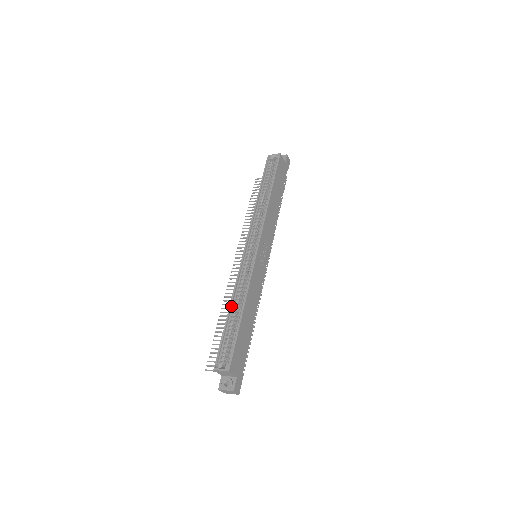
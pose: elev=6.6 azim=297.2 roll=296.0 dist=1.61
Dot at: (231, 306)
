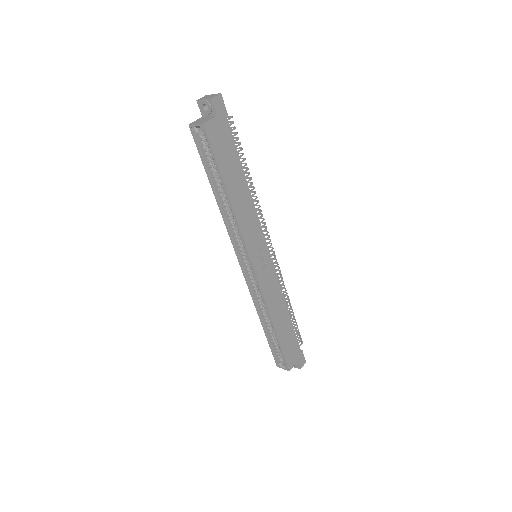
Dot at: (262, 321)
